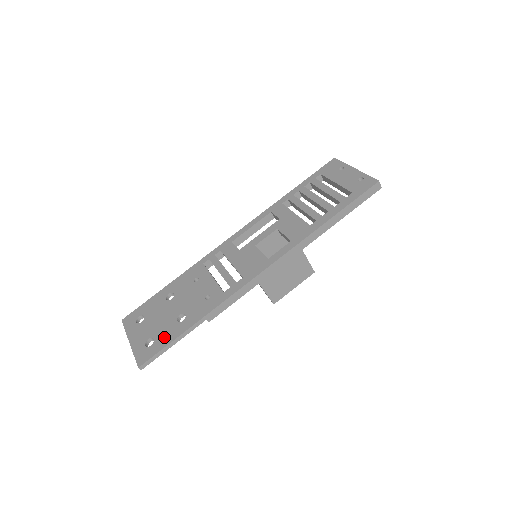
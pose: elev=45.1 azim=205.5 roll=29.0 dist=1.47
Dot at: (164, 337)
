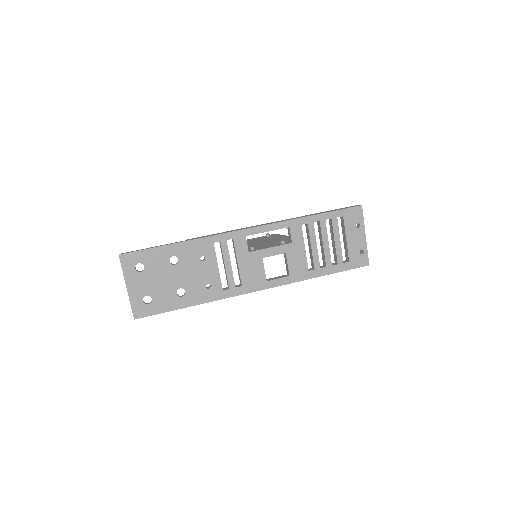
Dot at: (162, 303)
